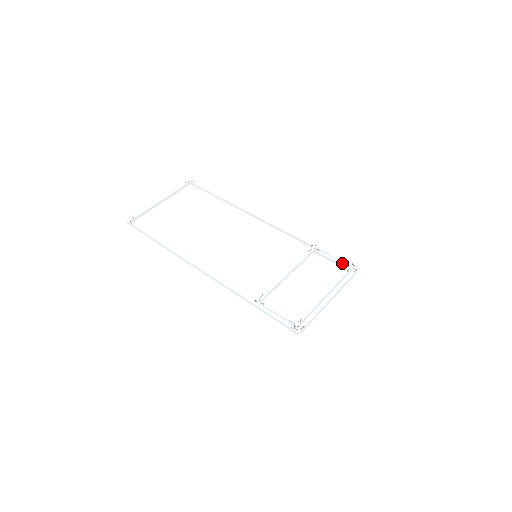
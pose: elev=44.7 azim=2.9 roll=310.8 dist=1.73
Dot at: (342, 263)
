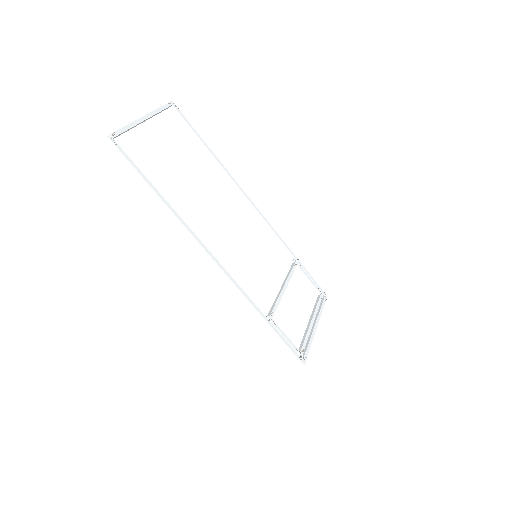
Dot at: (317, 287)
